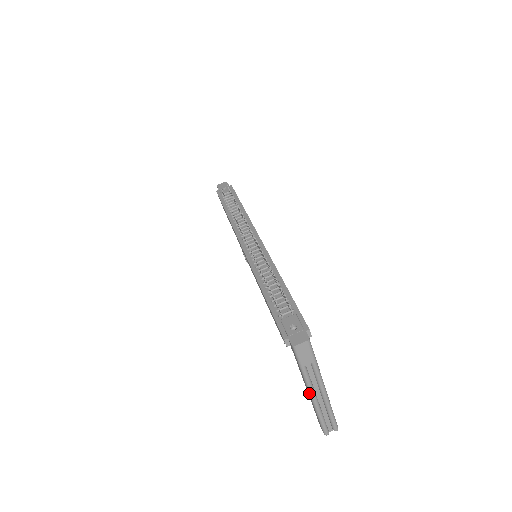
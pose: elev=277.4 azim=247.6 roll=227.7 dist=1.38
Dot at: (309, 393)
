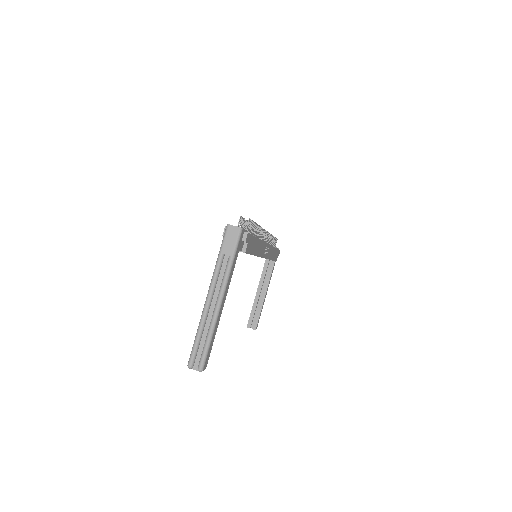
Dot at: (208, 292)
